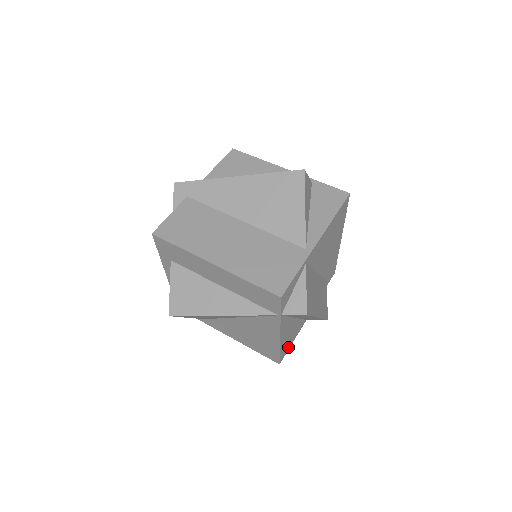
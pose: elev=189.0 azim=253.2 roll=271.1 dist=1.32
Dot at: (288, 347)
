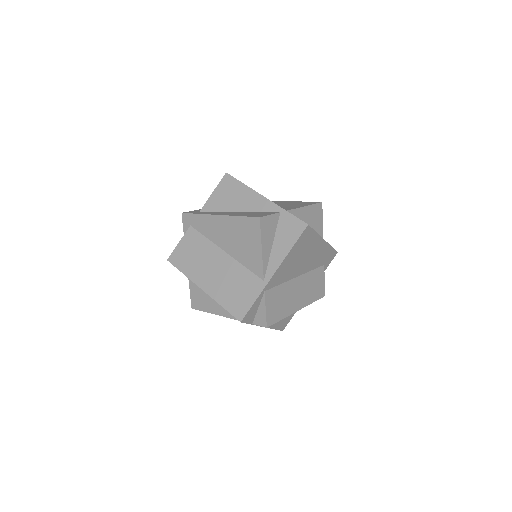
Dot at: (289, 319)
